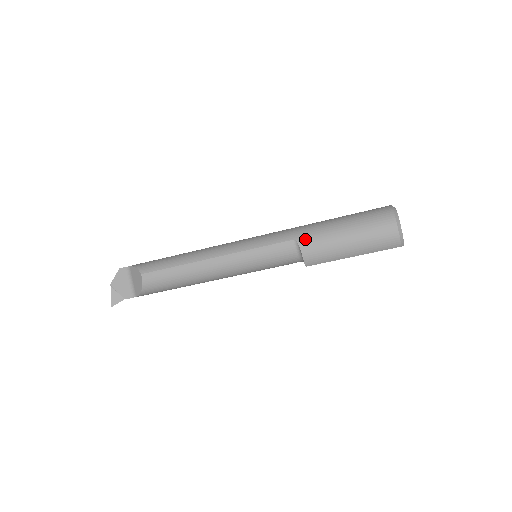
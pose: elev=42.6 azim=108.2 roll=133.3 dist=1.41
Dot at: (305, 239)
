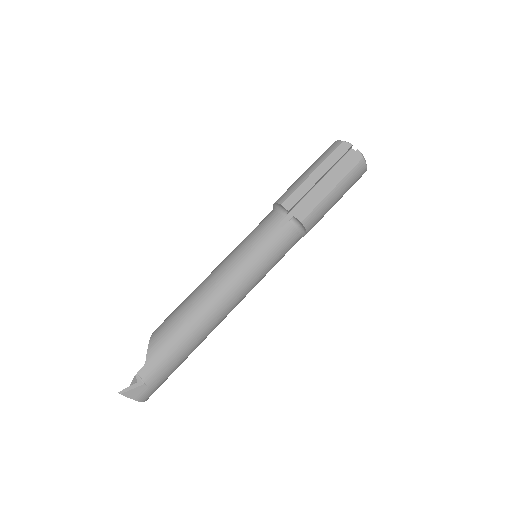
Dot at: occluded
